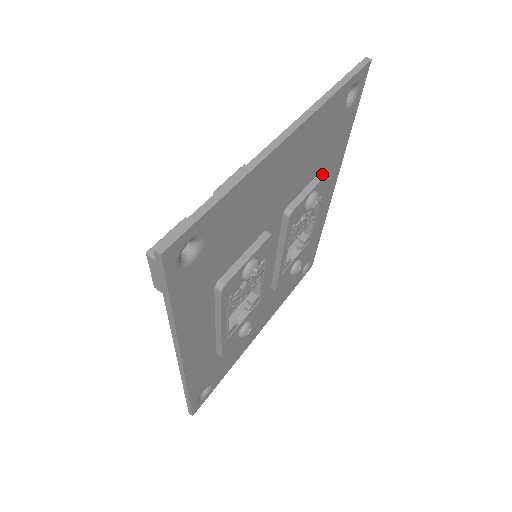
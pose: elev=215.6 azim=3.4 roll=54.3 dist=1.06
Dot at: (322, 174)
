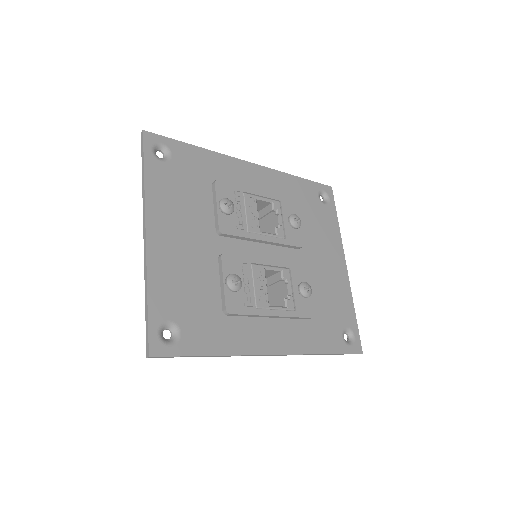
Dot at: (213, 188)
